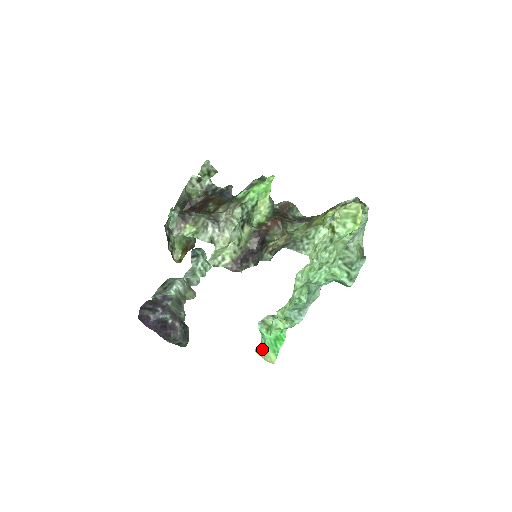
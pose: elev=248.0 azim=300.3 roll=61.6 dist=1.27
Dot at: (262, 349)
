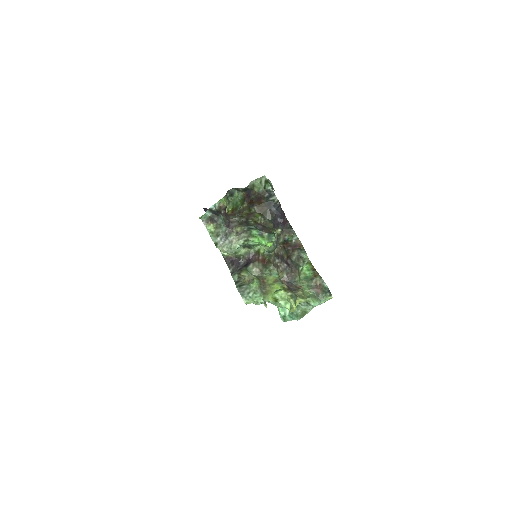
Dot at: occluded
